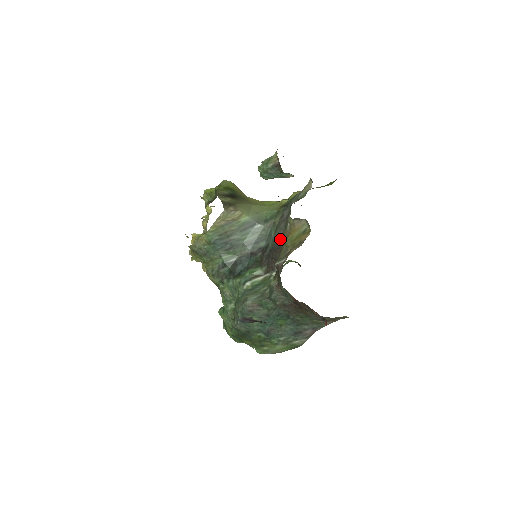
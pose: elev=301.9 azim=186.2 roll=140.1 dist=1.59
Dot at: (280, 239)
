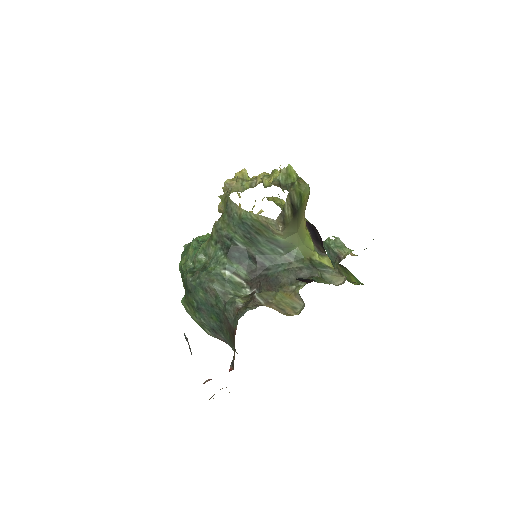
Dot at: (279, 283)
